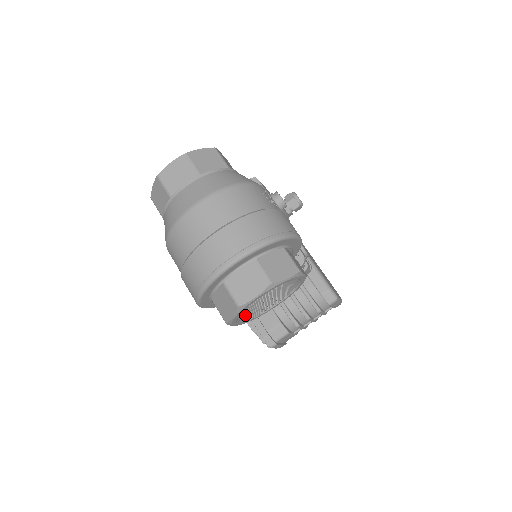
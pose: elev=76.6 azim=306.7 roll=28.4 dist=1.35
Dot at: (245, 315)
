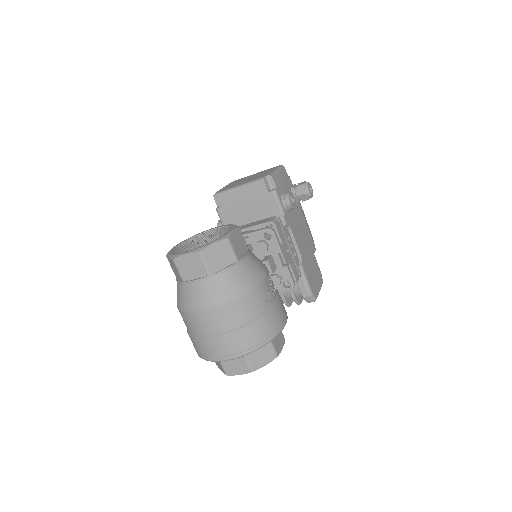
Dot at: occluded
